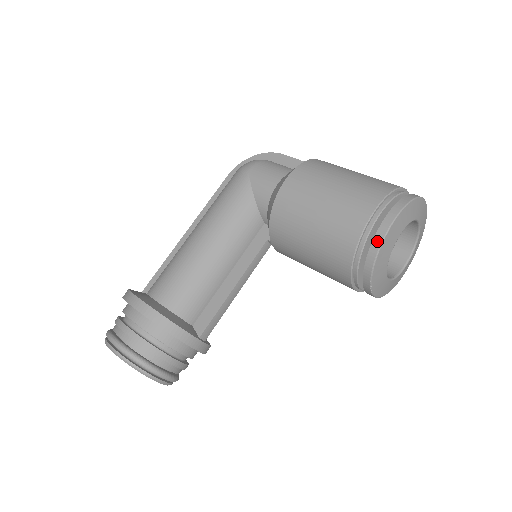
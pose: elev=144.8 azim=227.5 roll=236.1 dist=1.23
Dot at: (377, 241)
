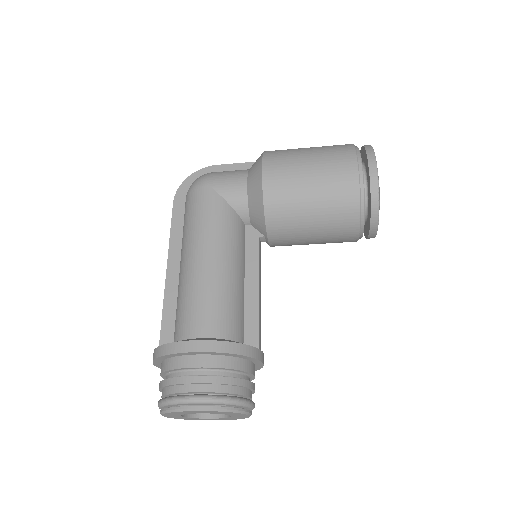
Dot at: (374, 183)
